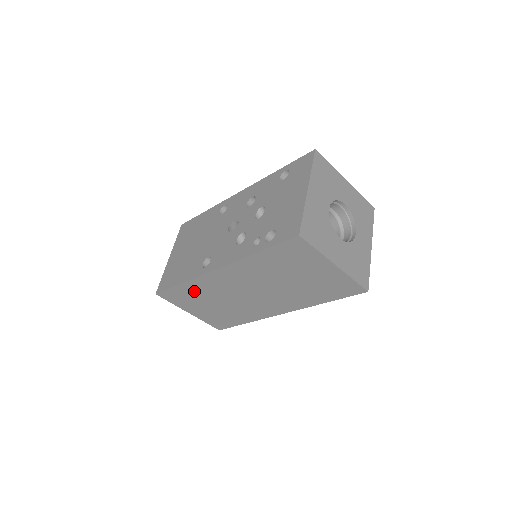
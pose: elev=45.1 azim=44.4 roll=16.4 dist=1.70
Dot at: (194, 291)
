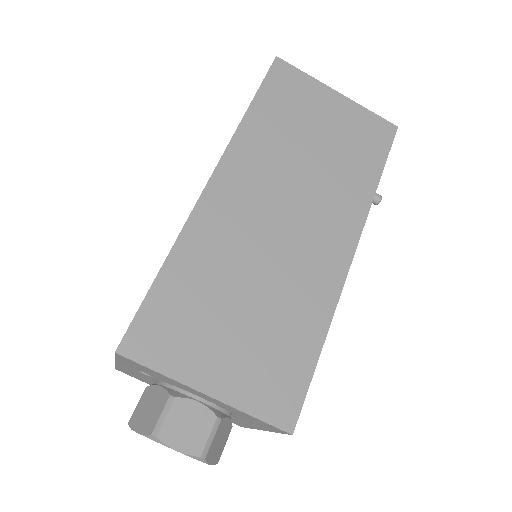
Dot at: (193, 278)
